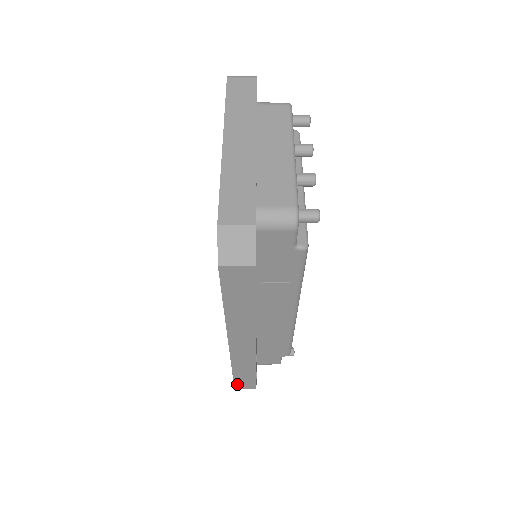
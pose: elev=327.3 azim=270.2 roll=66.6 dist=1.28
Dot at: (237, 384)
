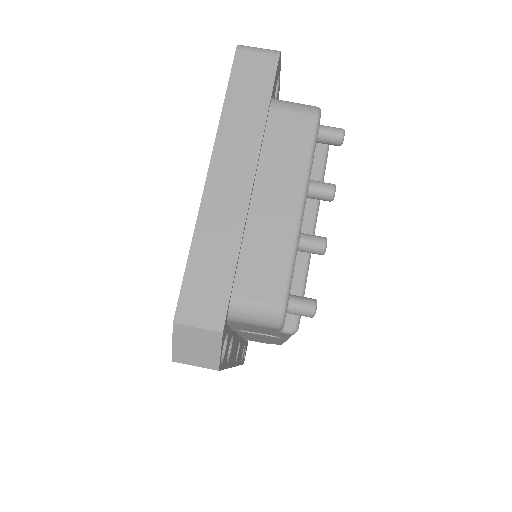
Dot at: occluded
